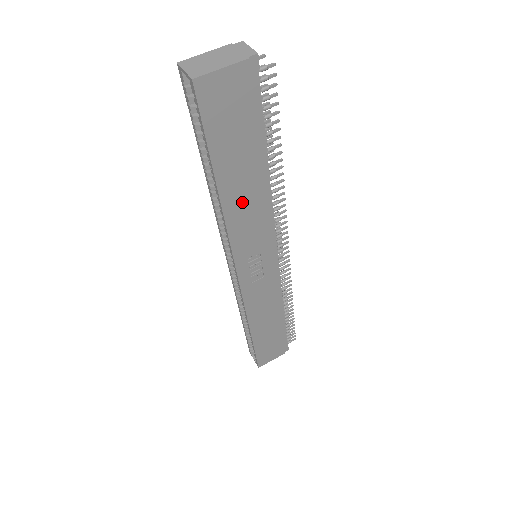
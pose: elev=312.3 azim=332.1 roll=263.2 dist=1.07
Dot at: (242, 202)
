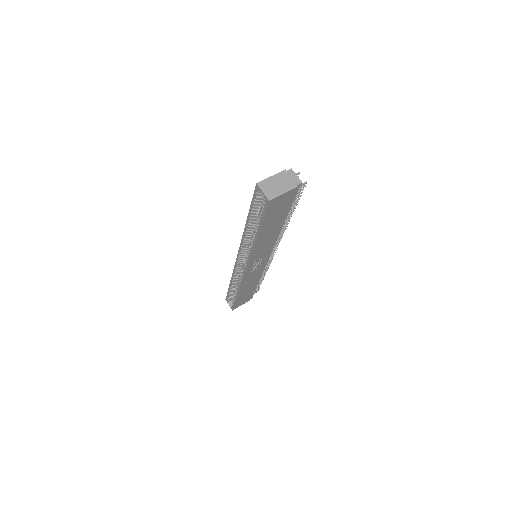
Dot at: (265, 239)
